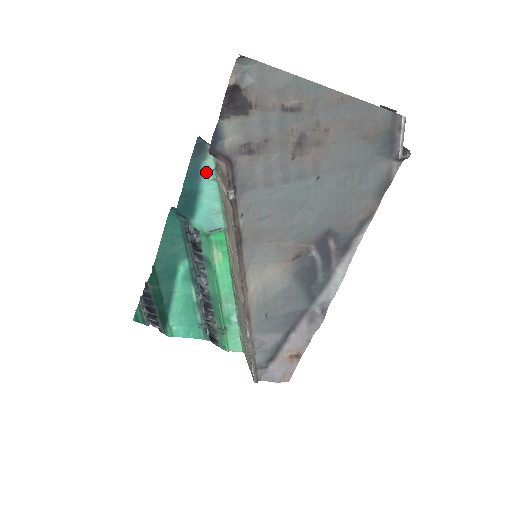
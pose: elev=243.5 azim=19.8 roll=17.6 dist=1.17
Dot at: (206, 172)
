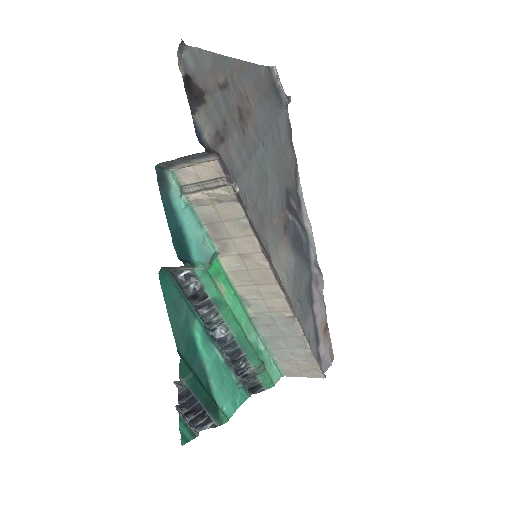
Dot at: (176, 202)
